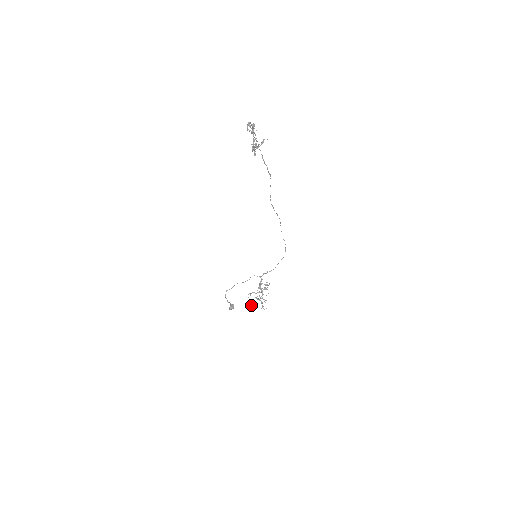
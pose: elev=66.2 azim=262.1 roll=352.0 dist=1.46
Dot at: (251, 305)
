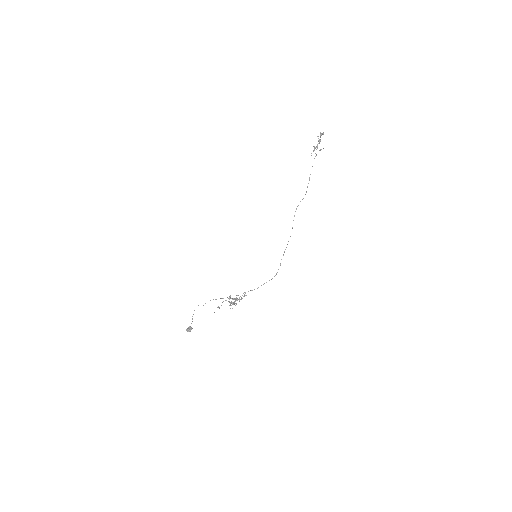
Dot at: (219, 307)
